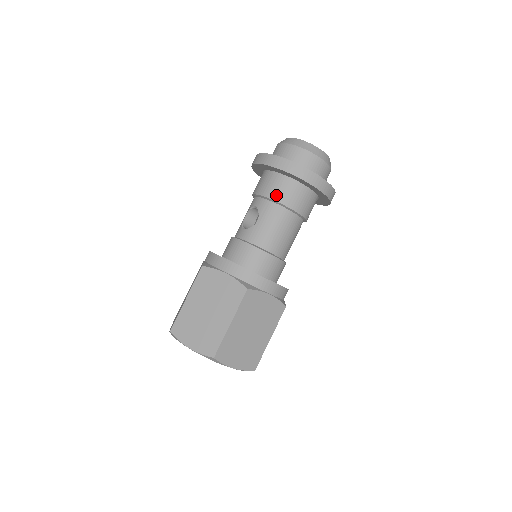
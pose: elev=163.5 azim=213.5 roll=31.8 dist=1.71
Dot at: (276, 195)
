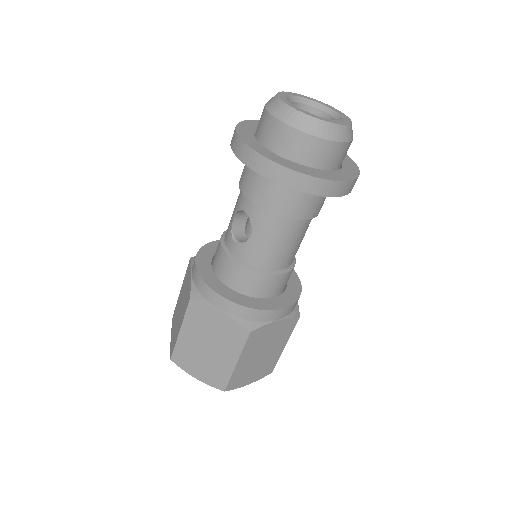
Dot at: (272, 205)
